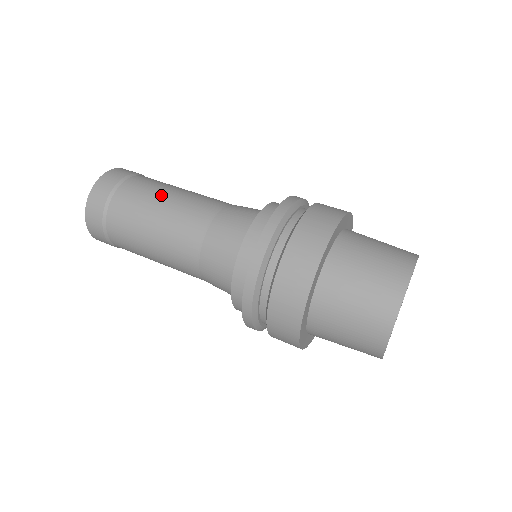
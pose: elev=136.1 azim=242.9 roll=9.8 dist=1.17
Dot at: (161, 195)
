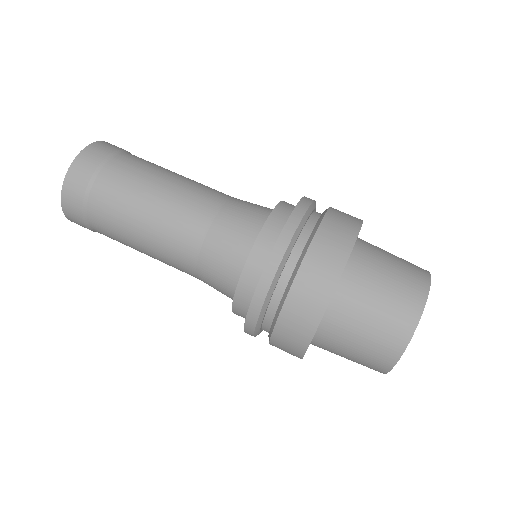
Dot at: (149, 189)
